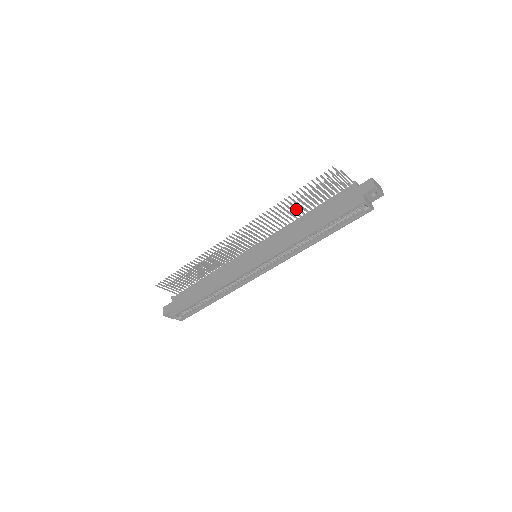
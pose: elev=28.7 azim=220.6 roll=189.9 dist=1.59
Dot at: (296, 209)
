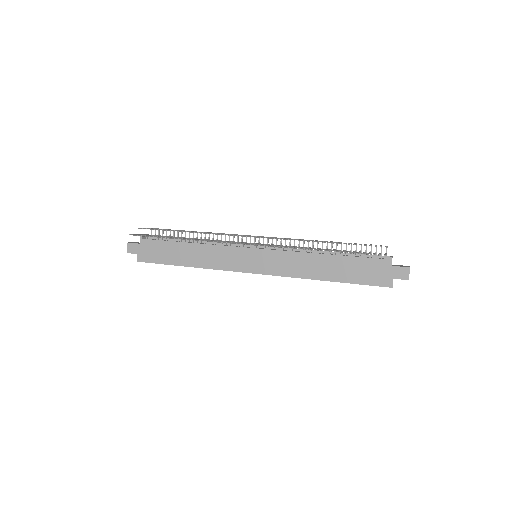
Dot at: occluded
